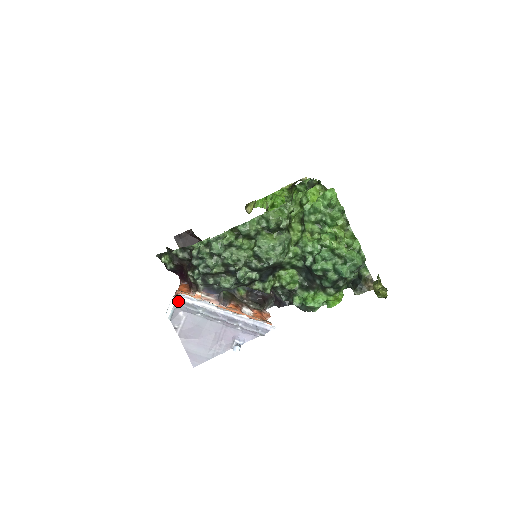
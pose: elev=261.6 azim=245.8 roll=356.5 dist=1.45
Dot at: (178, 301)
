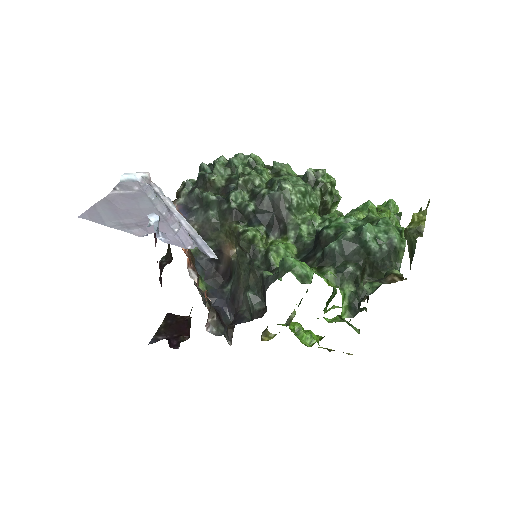
Dot at: (148, 182)
